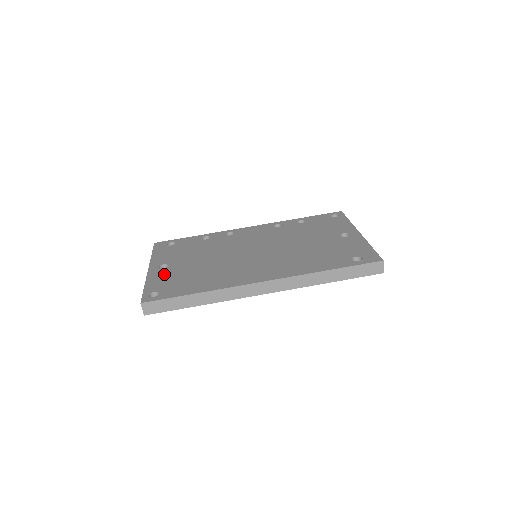
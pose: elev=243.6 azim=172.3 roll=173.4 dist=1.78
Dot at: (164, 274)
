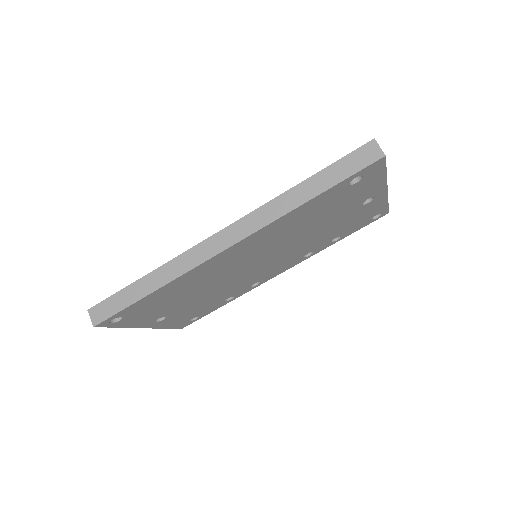
Dot at: occluded
